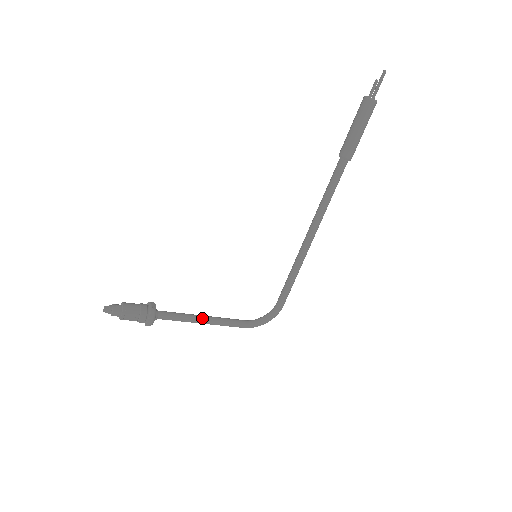
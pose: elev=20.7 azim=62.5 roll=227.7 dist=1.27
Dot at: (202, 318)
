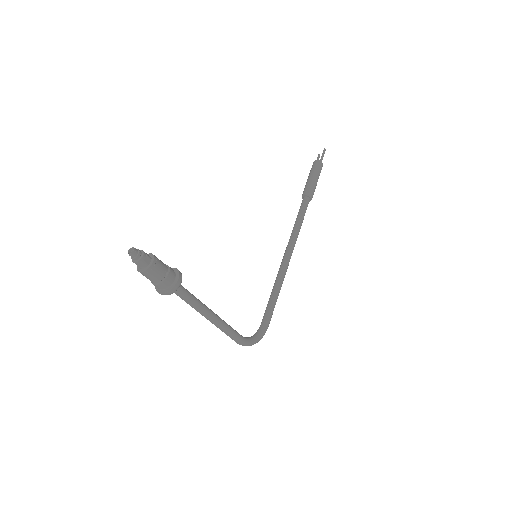
Dot at: (211, 310)
